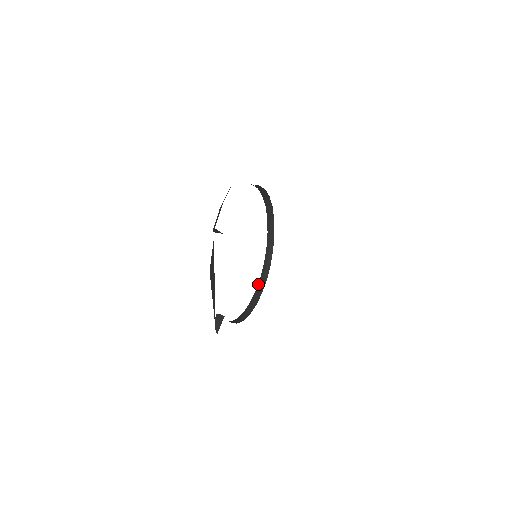
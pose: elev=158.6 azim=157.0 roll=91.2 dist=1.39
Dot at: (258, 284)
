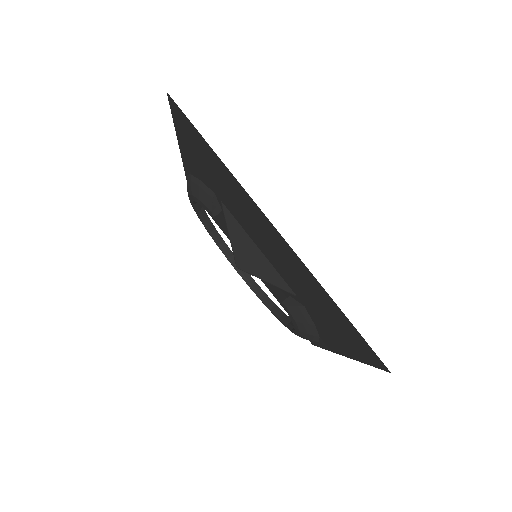
Dot at: (274, 314)
